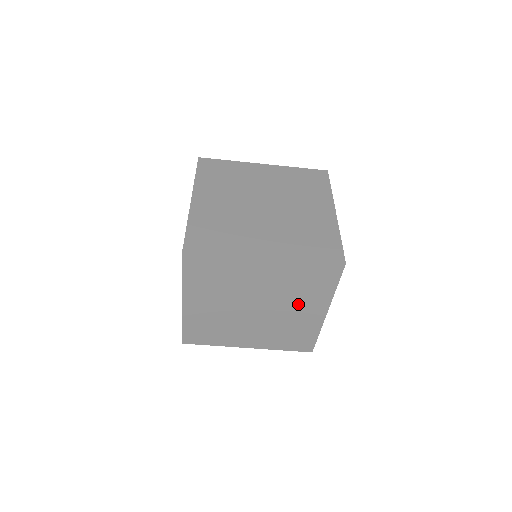
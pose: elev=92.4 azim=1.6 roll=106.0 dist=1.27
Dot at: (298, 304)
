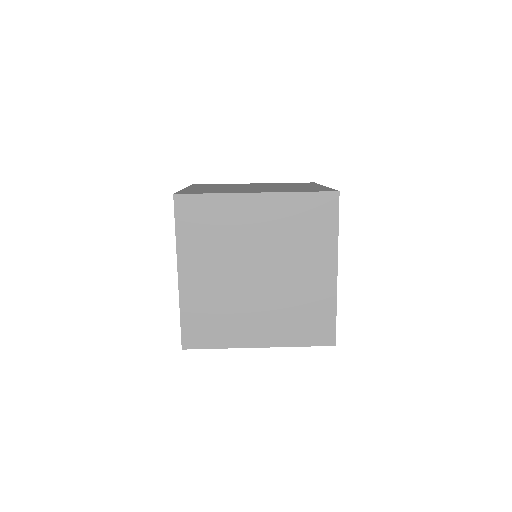
Dot at: occluded
